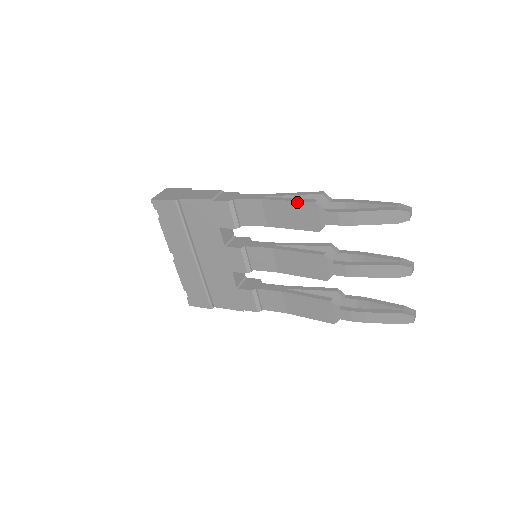
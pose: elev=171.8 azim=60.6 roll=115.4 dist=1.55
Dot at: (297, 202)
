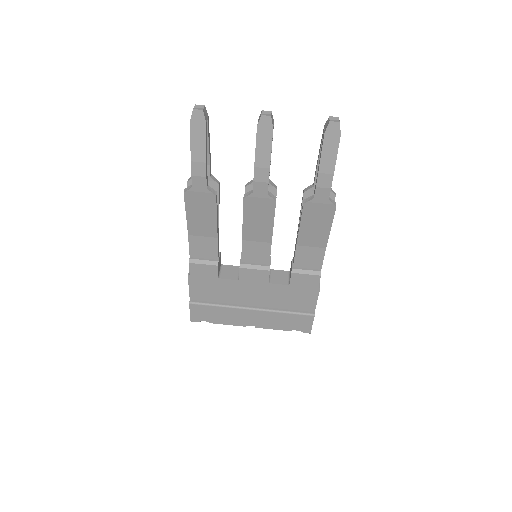
Dot at: (186, 207)
